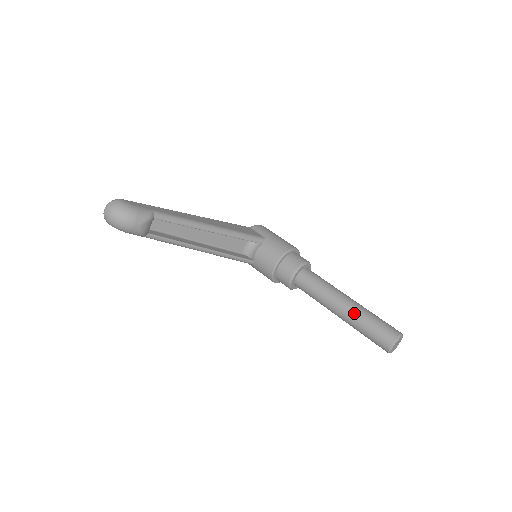
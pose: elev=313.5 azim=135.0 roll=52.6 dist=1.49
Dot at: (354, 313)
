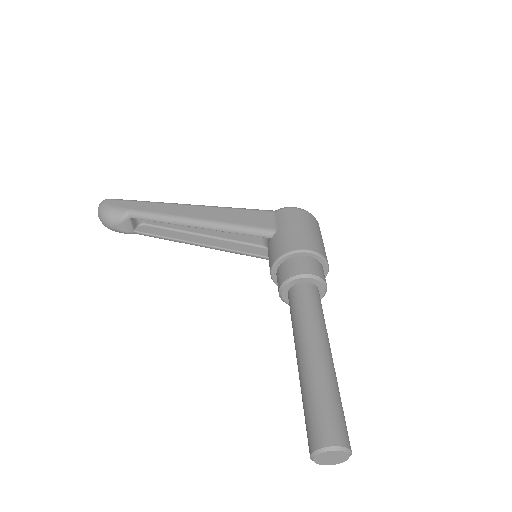
Dot at: (301, 378)
